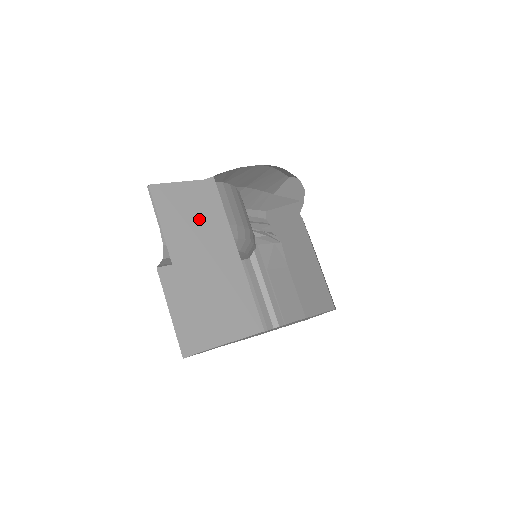
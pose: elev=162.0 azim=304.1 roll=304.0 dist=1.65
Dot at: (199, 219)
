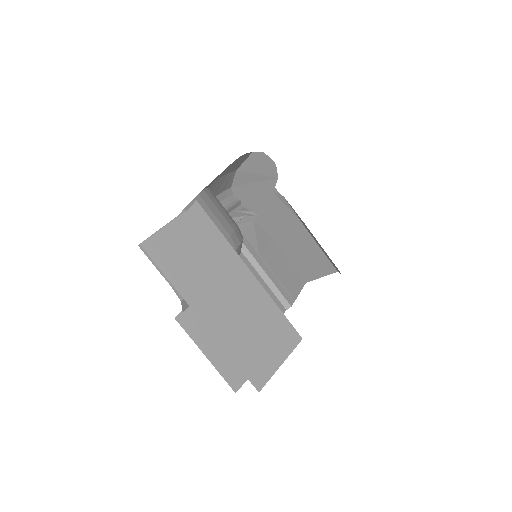
Dot at: (203, 257)
